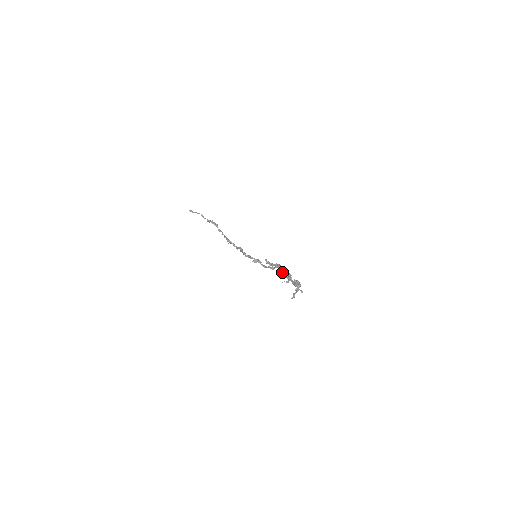
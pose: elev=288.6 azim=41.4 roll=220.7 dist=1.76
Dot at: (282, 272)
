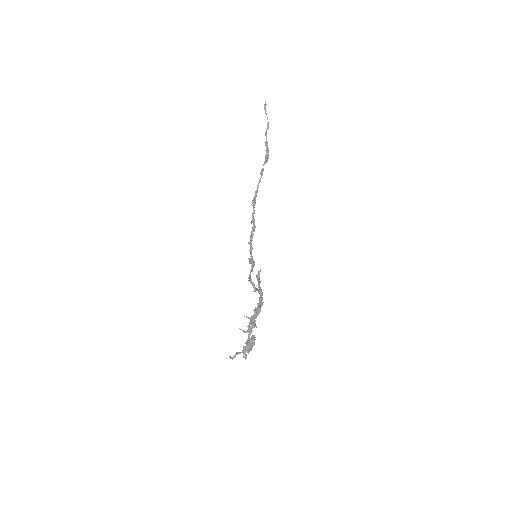
Dot at: (254, 310)
